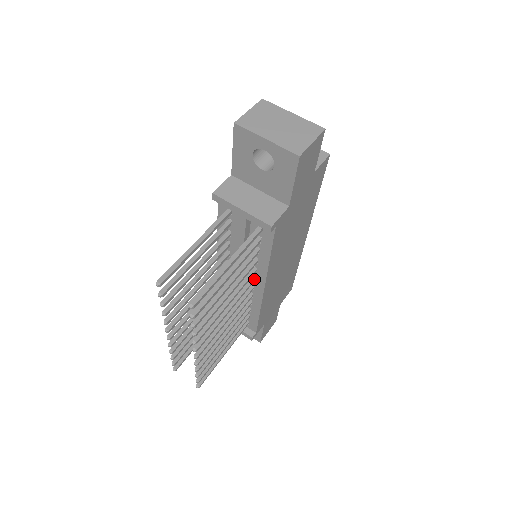
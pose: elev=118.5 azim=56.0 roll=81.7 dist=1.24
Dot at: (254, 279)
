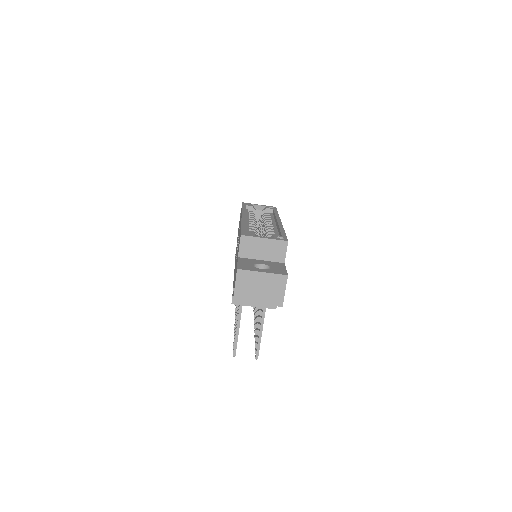
Dot at: occluded
